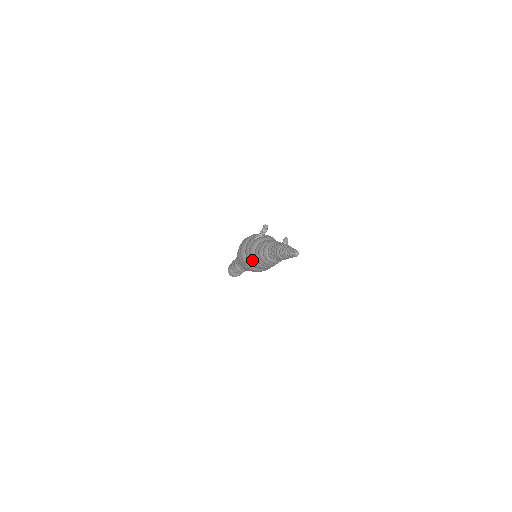
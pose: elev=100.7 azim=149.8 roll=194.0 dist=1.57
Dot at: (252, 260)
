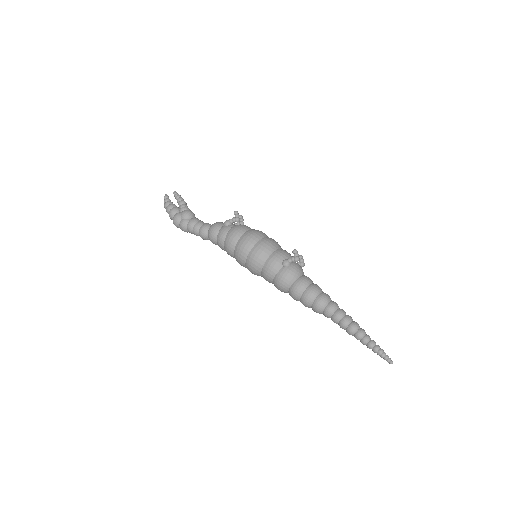
Dot at: (280, 289)
